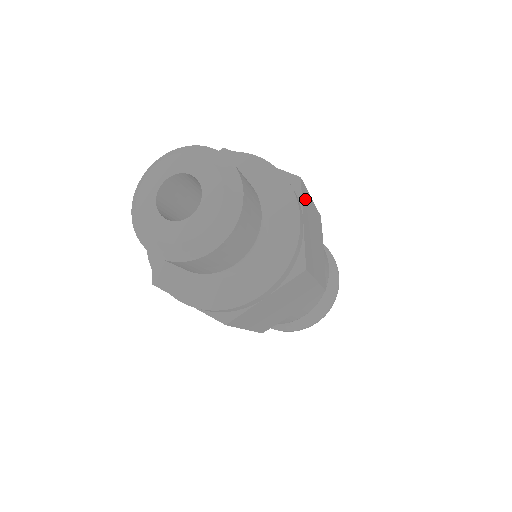
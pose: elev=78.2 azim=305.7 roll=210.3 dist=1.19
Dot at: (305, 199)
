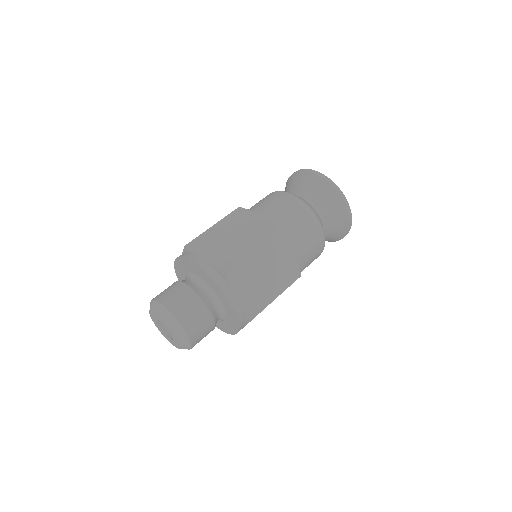
Dot at: (237, 275)
